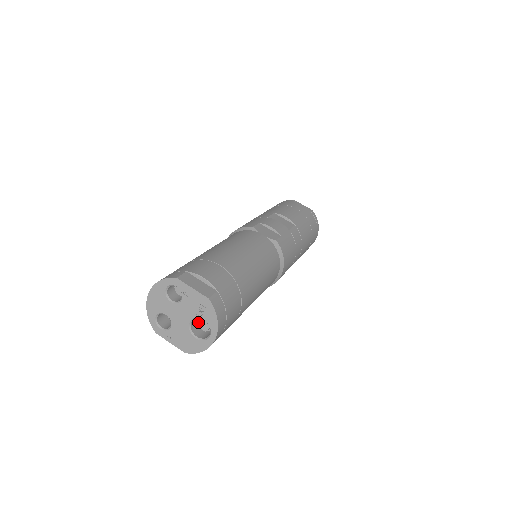
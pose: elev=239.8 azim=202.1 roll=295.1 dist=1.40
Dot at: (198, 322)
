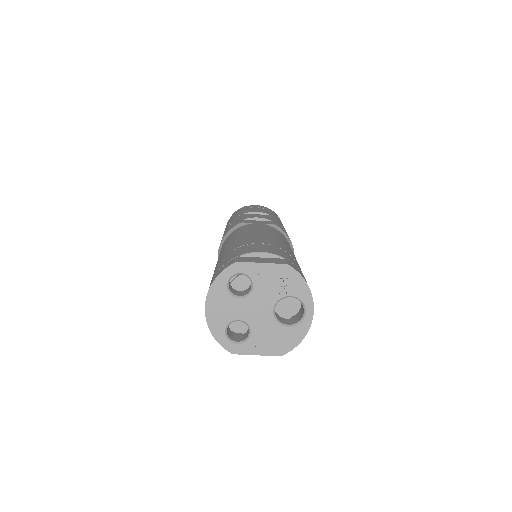
Dot at: (276, 312)
